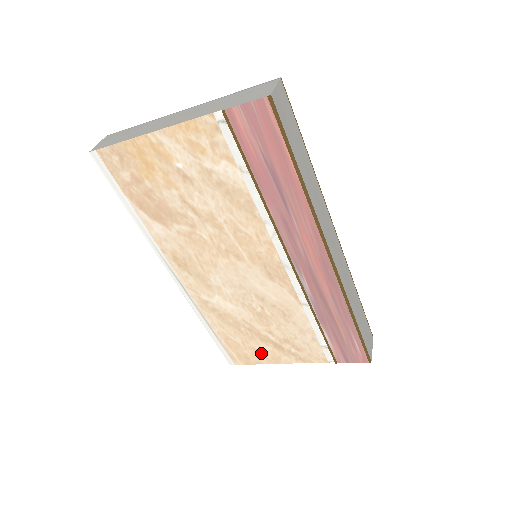
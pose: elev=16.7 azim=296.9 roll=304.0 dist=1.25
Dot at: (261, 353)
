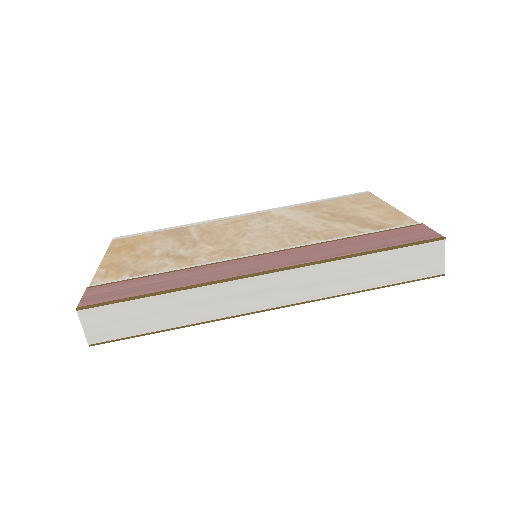
Dot at: occluded
